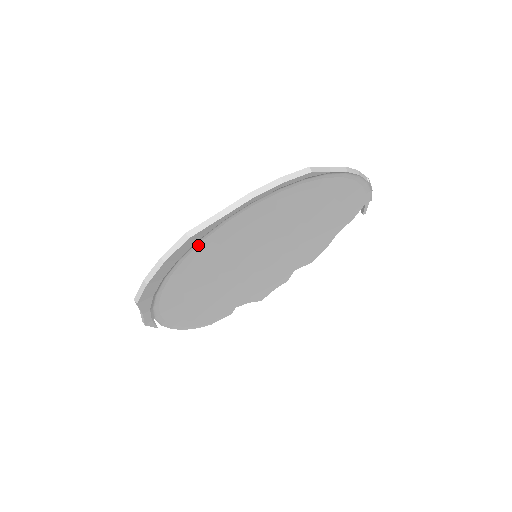
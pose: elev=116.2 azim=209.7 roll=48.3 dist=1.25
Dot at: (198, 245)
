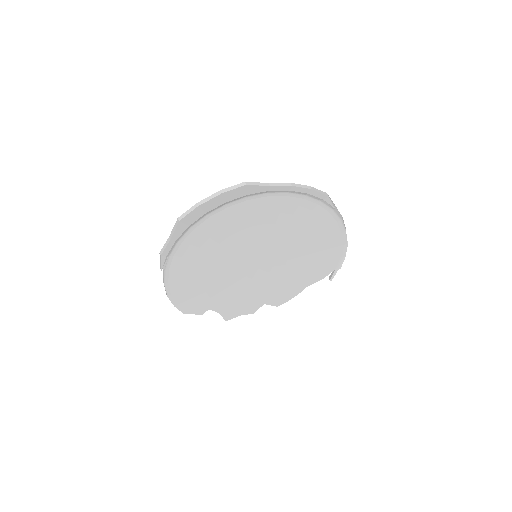
Dot at: (241, 202)
